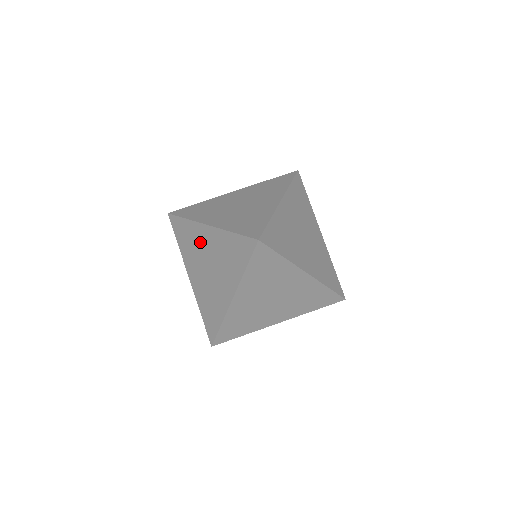
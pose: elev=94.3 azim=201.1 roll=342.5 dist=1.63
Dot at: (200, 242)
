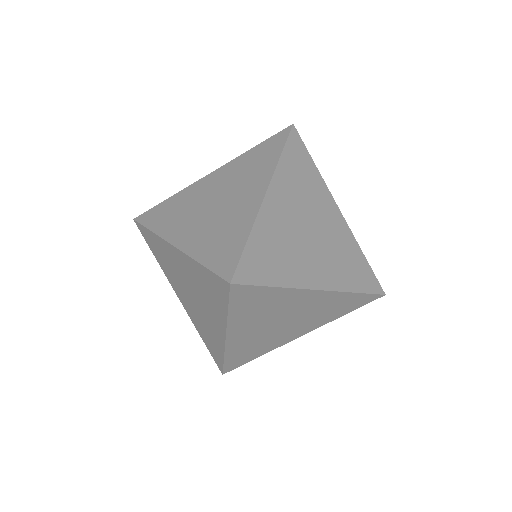
Dot at: (173, 263)
